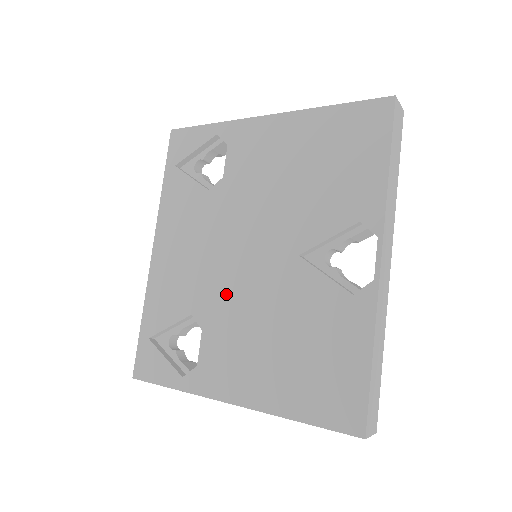
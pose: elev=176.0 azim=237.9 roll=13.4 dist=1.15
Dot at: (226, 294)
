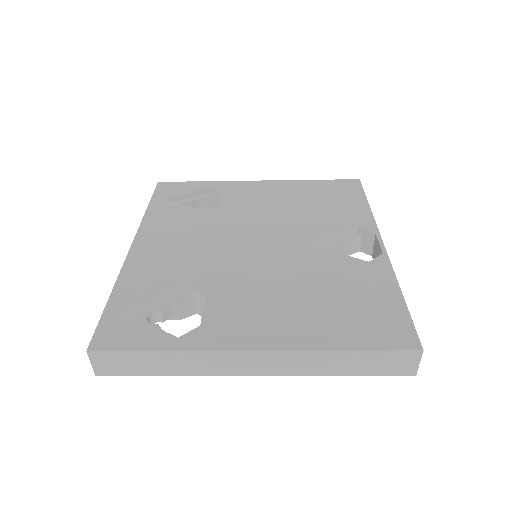
Dot at: (234, 269)
